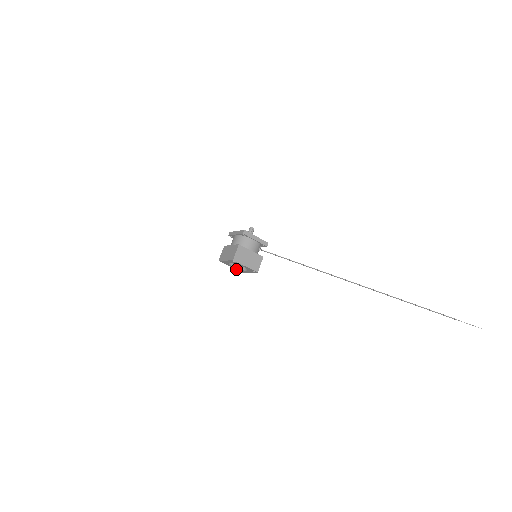
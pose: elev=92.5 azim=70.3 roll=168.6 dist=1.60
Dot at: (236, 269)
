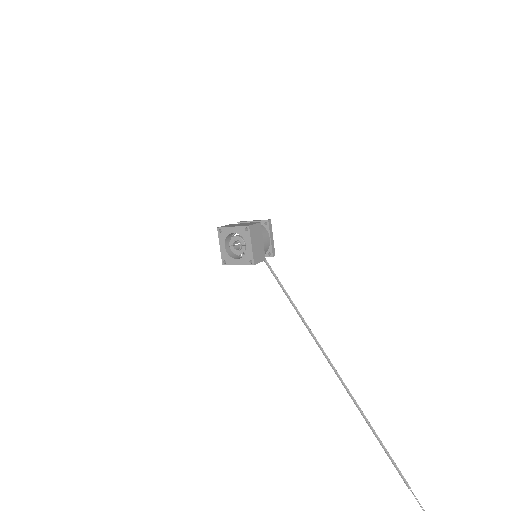
Dot at: (222, 254)
